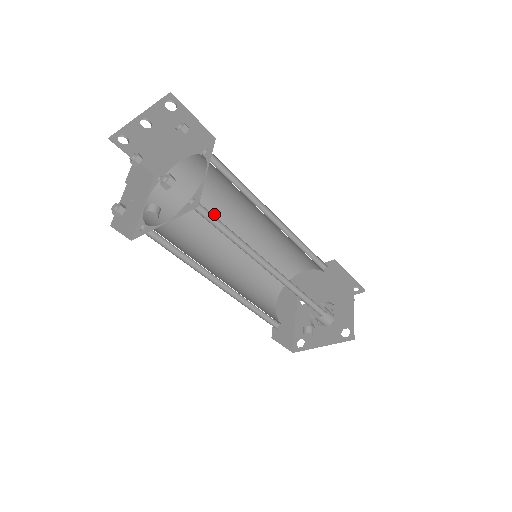
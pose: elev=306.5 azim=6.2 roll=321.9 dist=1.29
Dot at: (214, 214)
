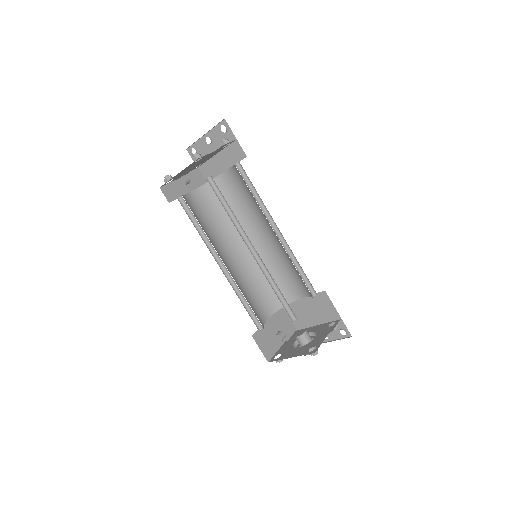
Dot at: (239, 221)
